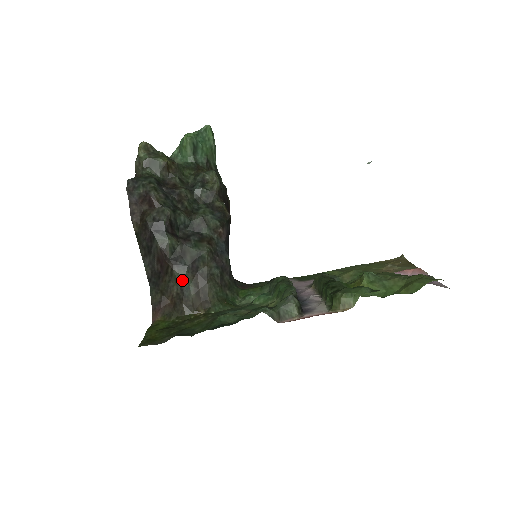
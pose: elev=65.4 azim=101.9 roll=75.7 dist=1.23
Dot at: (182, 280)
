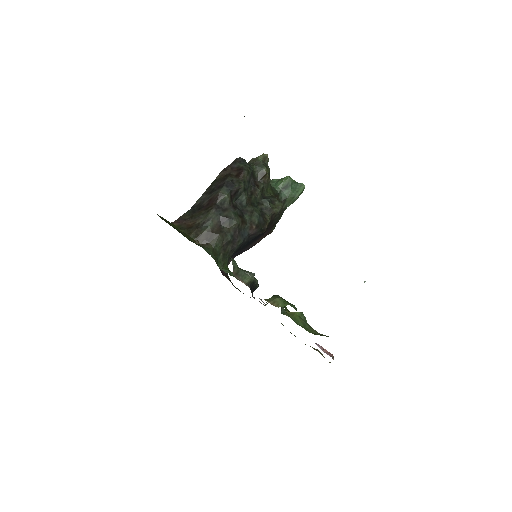
Dot at: (210, 219)
